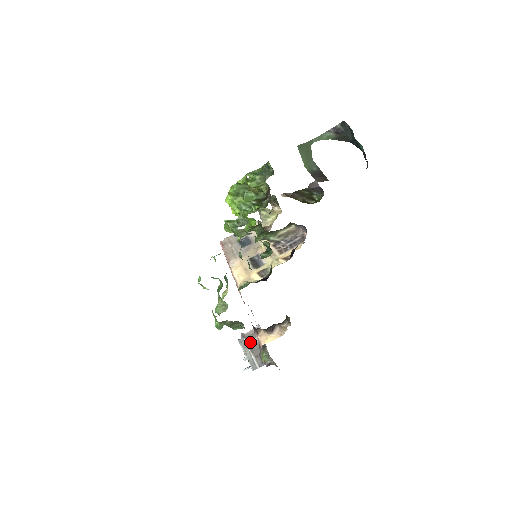
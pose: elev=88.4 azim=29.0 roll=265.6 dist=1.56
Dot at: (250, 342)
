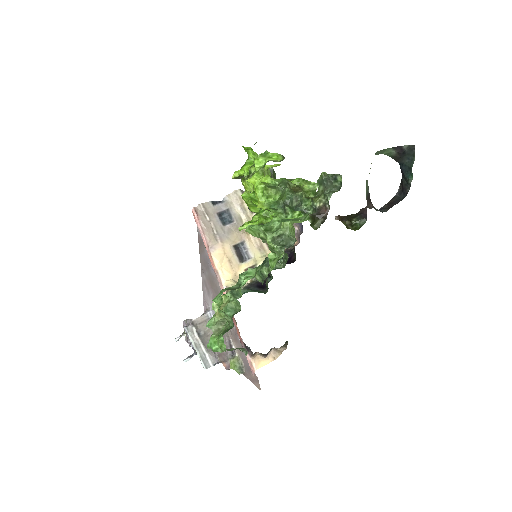
Dot at: (201, 333)
